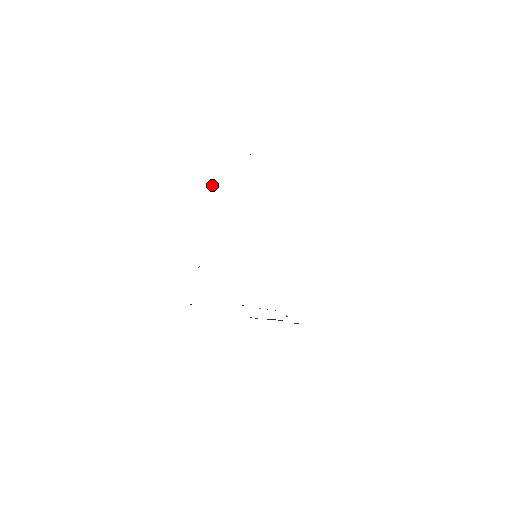
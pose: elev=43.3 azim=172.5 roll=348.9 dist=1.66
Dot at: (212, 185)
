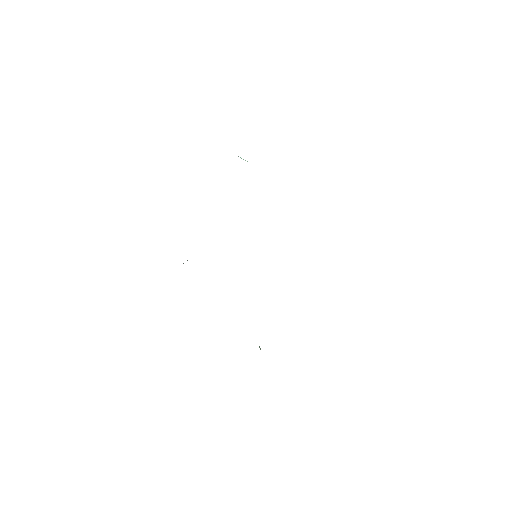
Dot at: occluded
